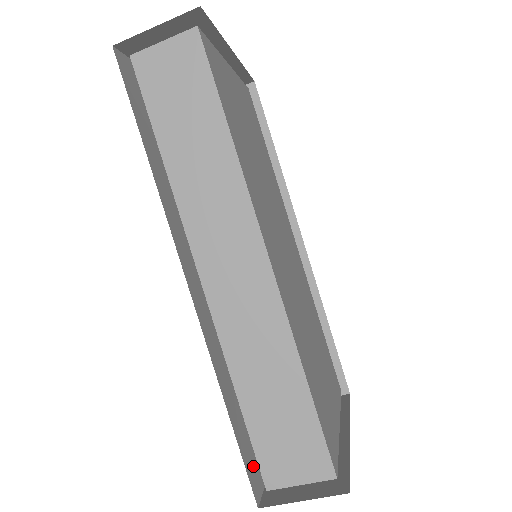
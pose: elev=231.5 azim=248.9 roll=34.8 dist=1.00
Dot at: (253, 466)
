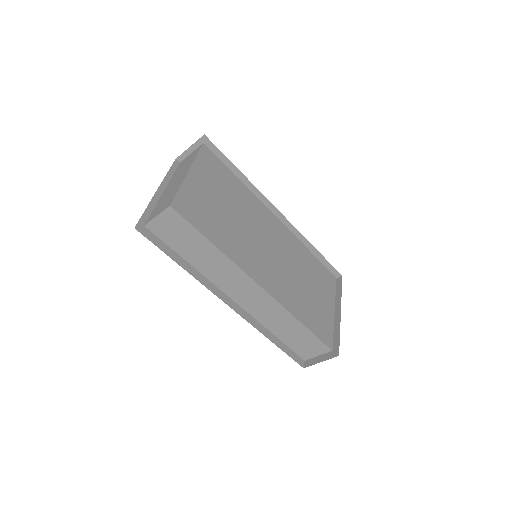
Dot at: occluded
